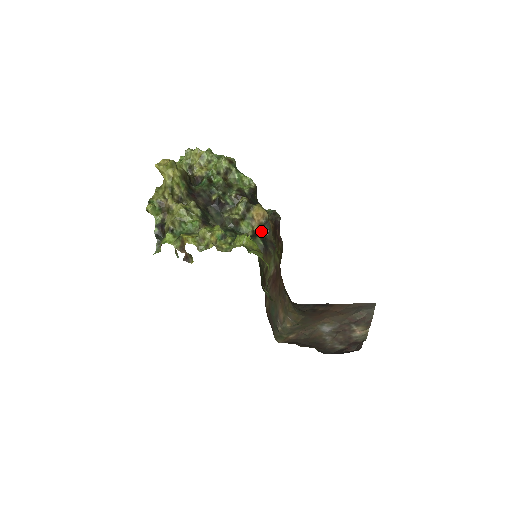
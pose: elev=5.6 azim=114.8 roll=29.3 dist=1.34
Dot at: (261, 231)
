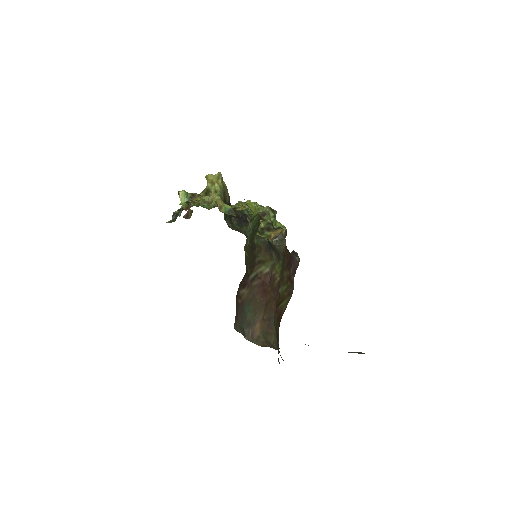
Dot at: (272, 243)
